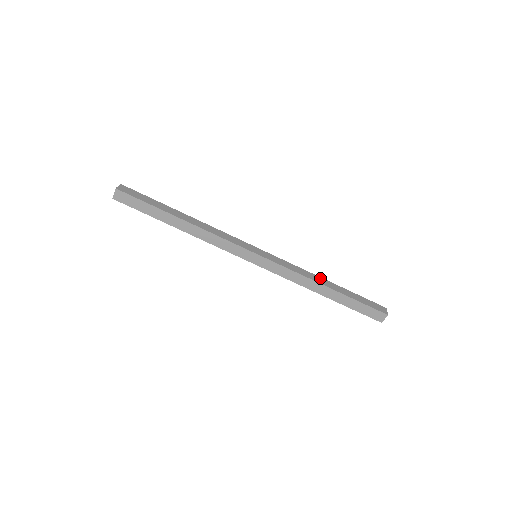
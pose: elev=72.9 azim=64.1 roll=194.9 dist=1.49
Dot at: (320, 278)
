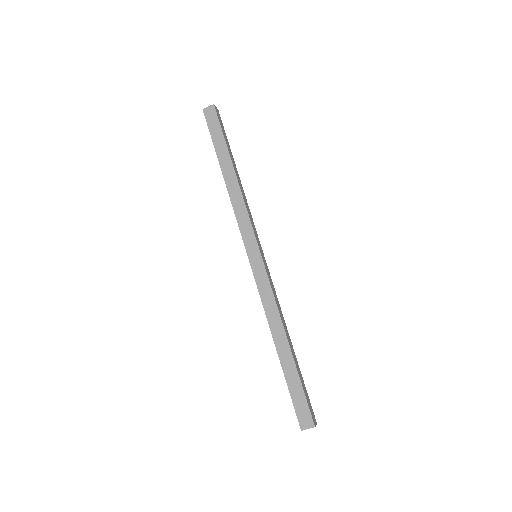
Dot at: (287, 330)
